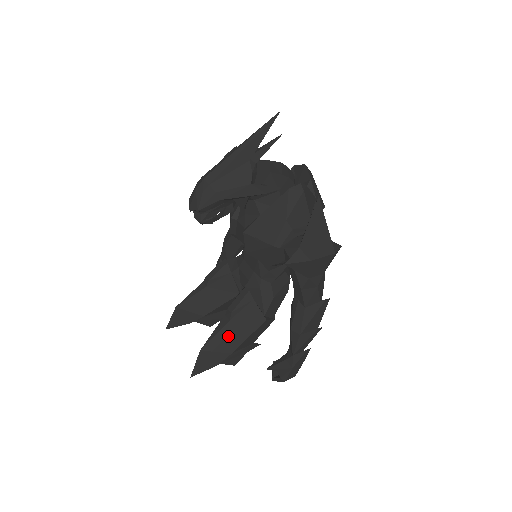
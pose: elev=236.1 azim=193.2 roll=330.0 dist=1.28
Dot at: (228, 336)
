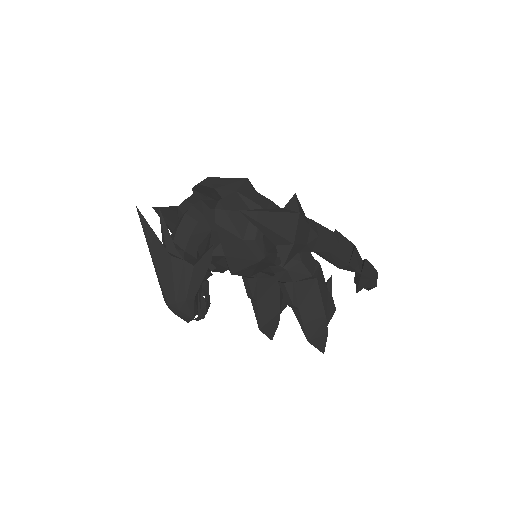
Dot at: (310, 315)
